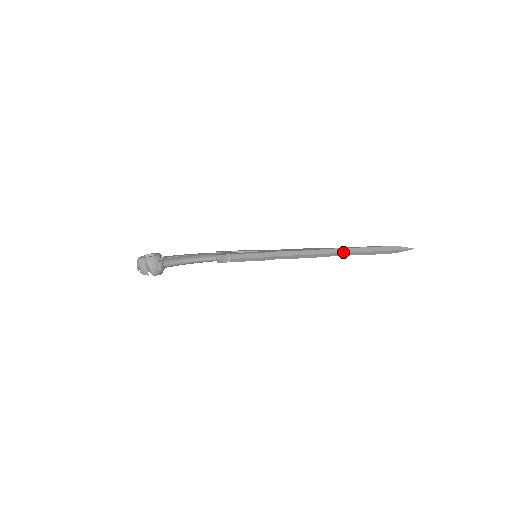
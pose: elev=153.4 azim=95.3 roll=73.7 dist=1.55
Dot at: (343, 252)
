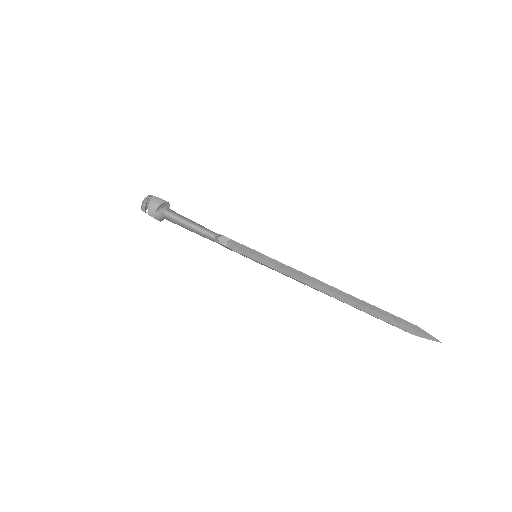
Dot at: (349, 298)
